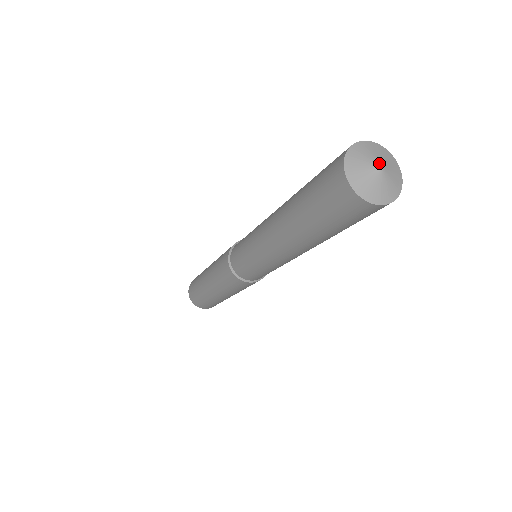
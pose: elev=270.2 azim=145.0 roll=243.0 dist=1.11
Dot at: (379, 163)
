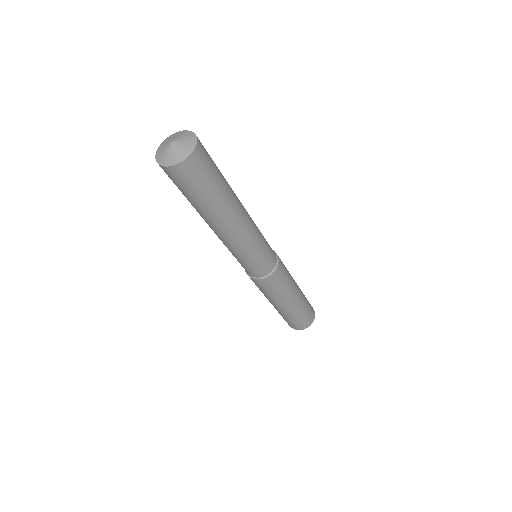
Dot at: (174, 140)
